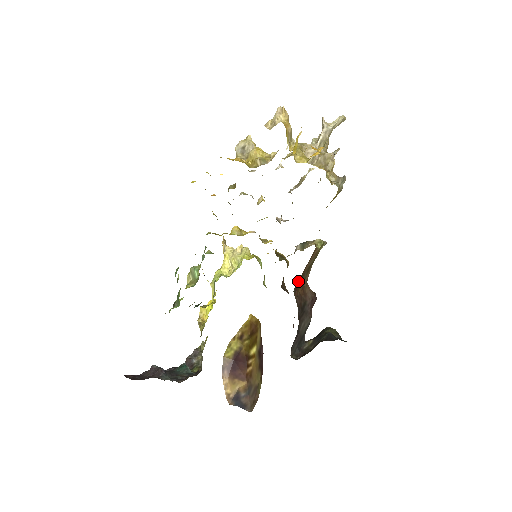
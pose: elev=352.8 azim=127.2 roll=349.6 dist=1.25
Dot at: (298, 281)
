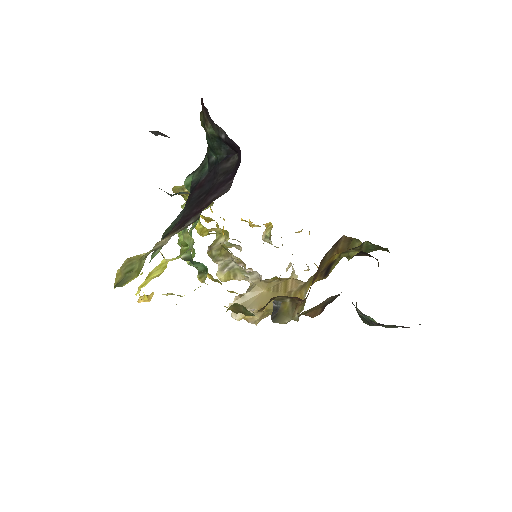
Dot at: (319, 266)
